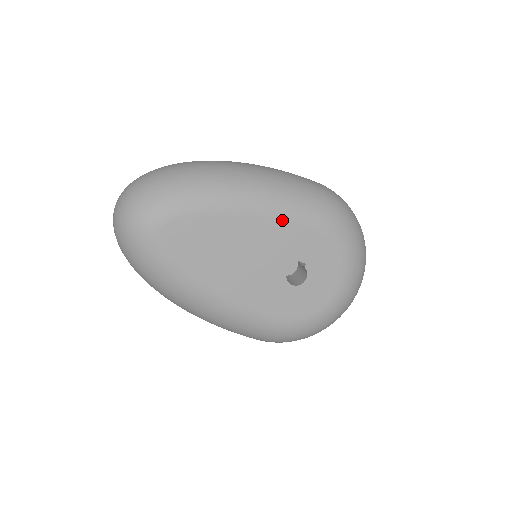
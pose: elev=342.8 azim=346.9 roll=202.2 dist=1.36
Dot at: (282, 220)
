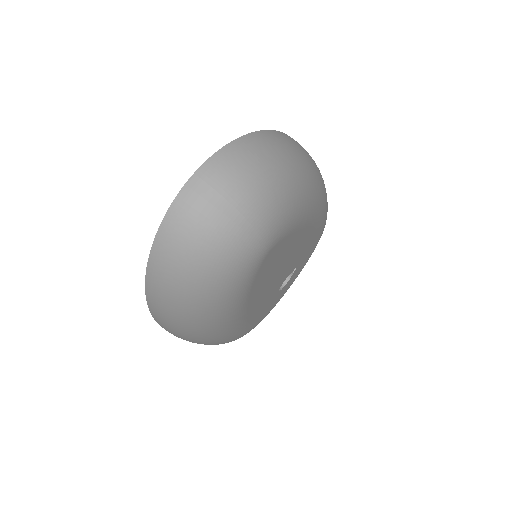
Dot at: (317, 229)
